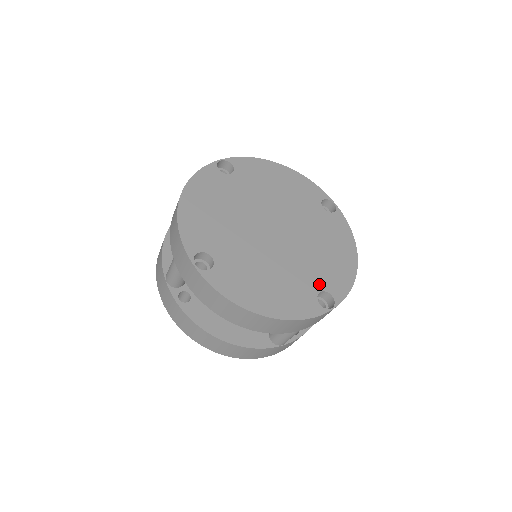
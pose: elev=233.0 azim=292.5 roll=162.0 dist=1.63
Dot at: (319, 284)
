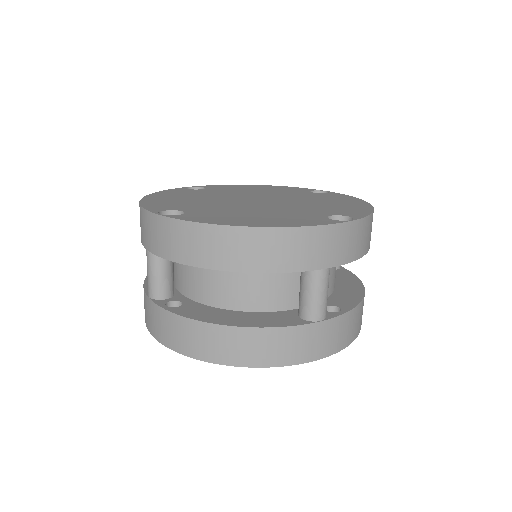
Dot at: (326, 213)
